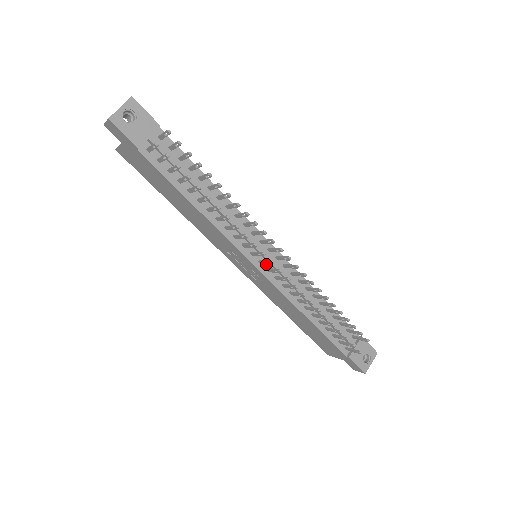
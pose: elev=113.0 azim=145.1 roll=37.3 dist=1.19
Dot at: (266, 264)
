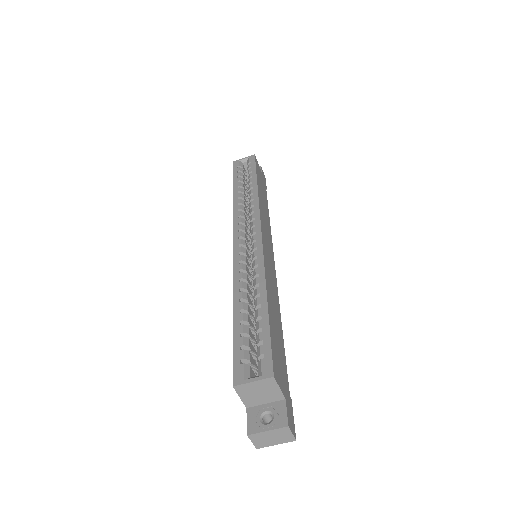
Dot at: occluded
